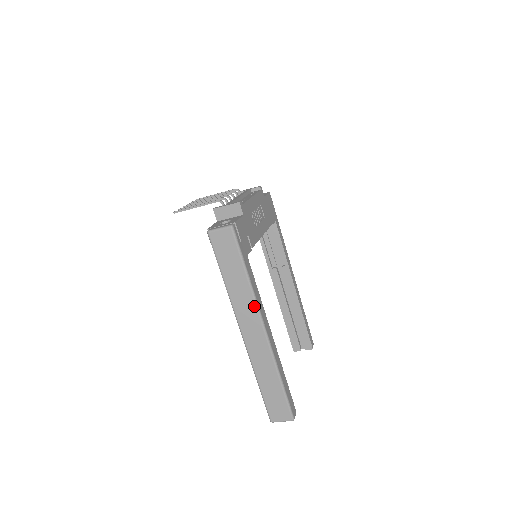
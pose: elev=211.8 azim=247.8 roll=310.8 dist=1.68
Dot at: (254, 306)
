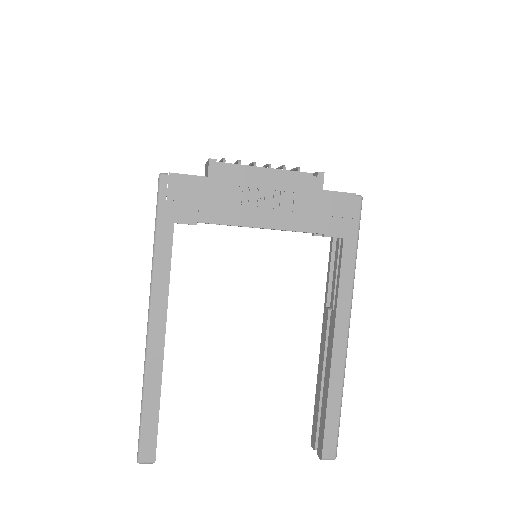
Dot at: (150, 285)
